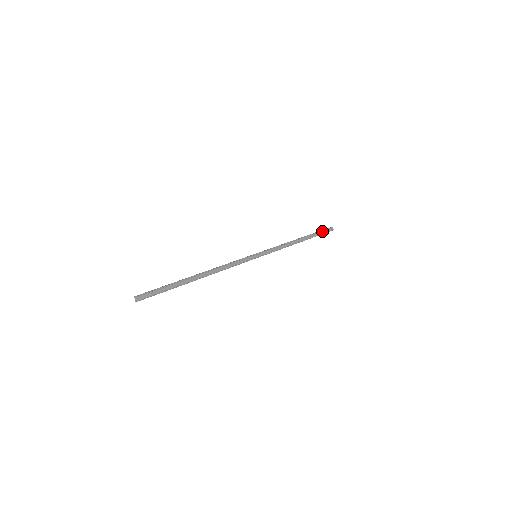
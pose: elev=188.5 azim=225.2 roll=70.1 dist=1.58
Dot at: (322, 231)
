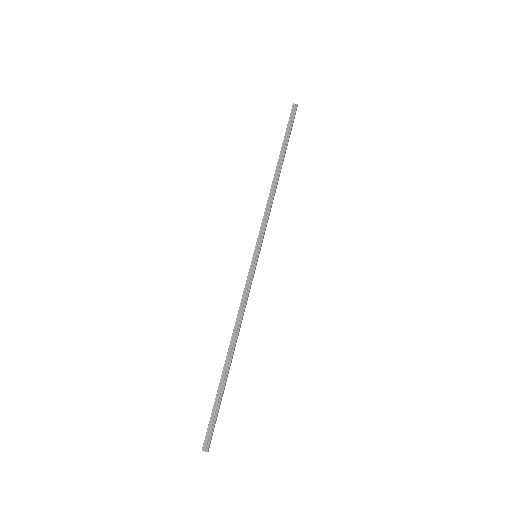
Dot at: (291, 127)
